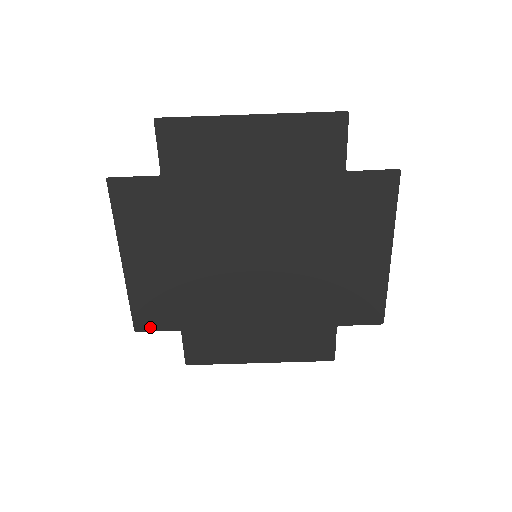
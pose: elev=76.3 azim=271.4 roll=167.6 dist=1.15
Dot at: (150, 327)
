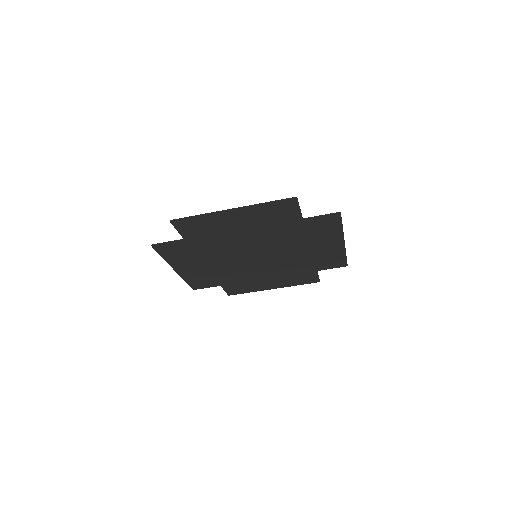
Dot at: (202, 287)
